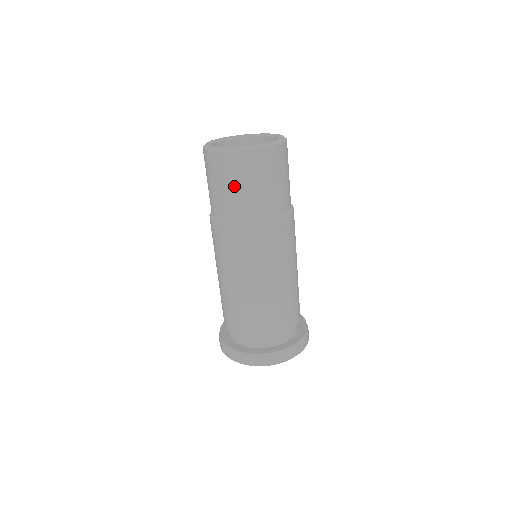
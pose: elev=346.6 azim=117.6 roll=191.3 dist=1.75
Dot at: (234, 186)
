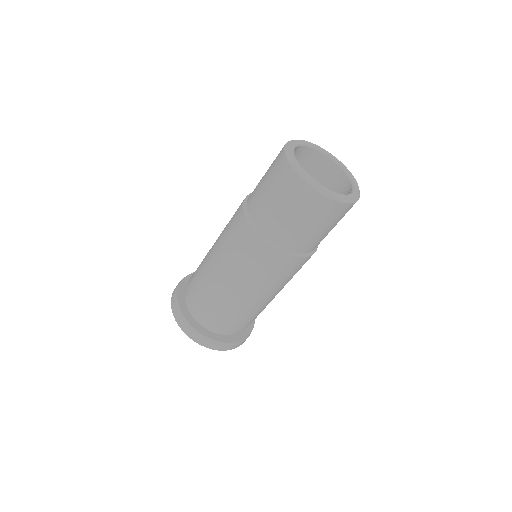
Dot at: (321, 228)
